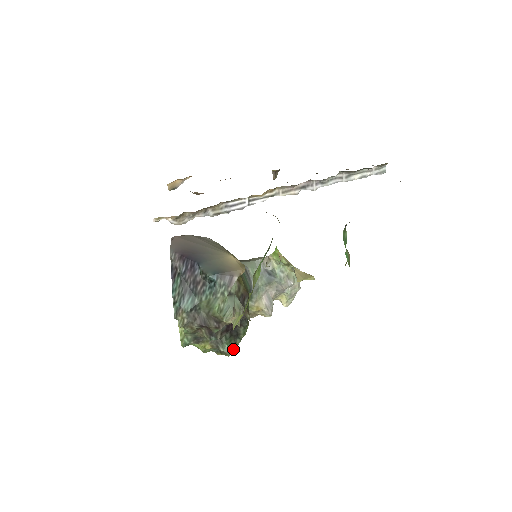
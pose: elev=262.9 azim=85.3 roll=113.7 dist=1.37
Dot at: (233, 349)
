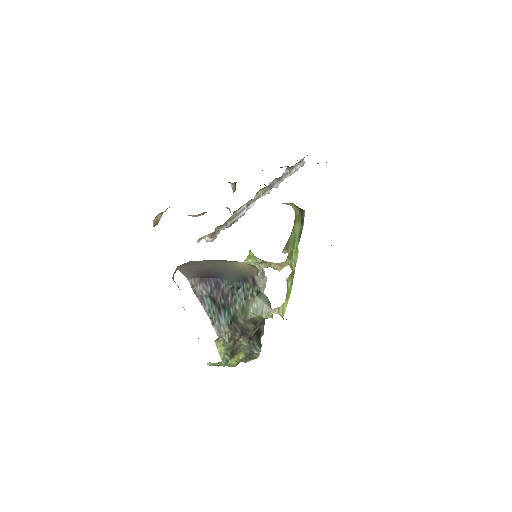
Dot at: occluded
